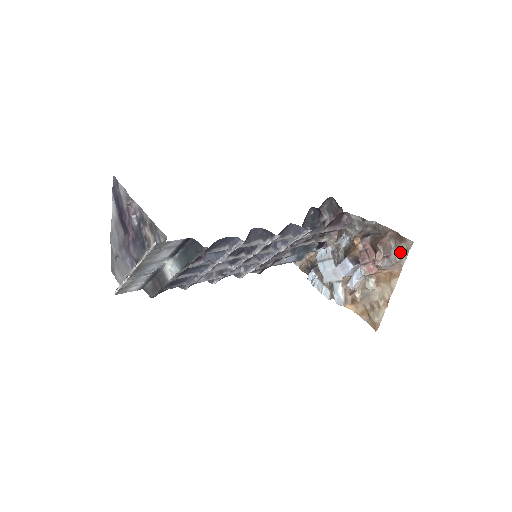
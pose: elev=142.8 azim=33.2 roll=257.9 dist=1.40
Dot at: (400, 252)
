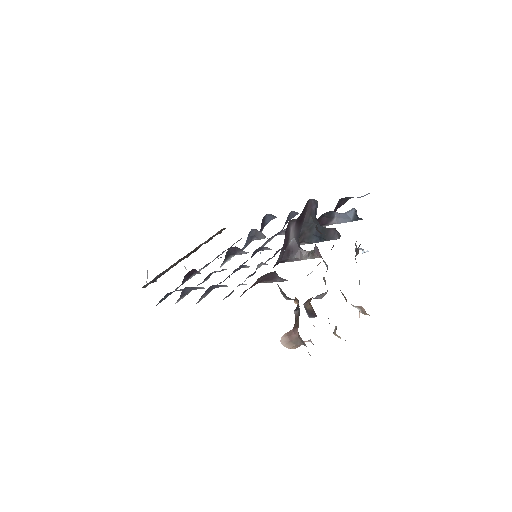
Dot at: occluded
